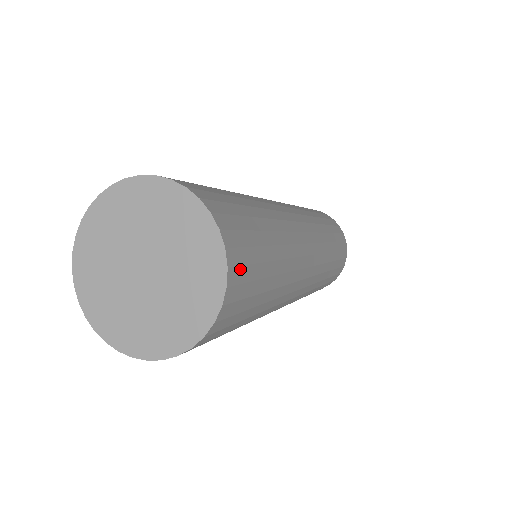
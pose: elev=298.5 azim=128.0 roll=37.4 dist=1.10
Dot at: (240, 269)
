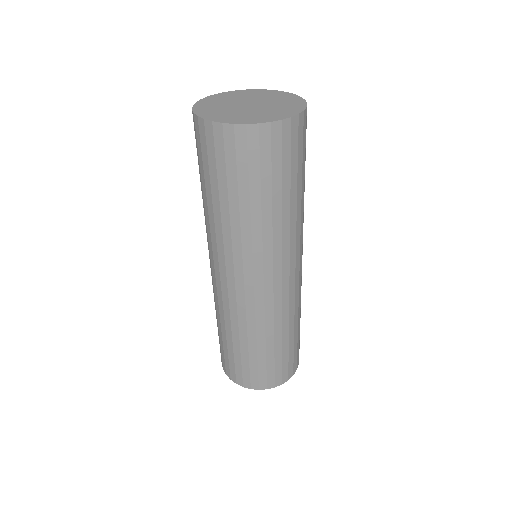
Dot at: occluded
